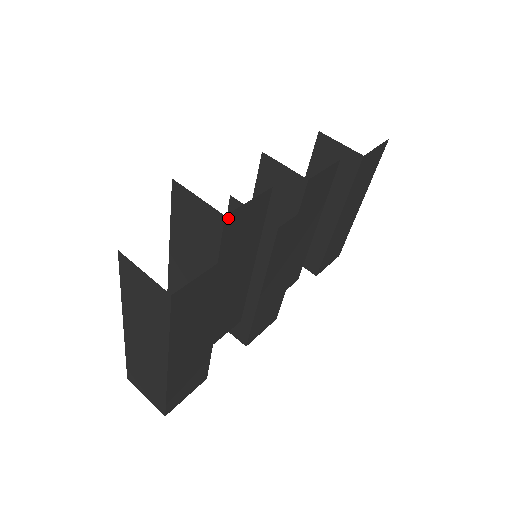
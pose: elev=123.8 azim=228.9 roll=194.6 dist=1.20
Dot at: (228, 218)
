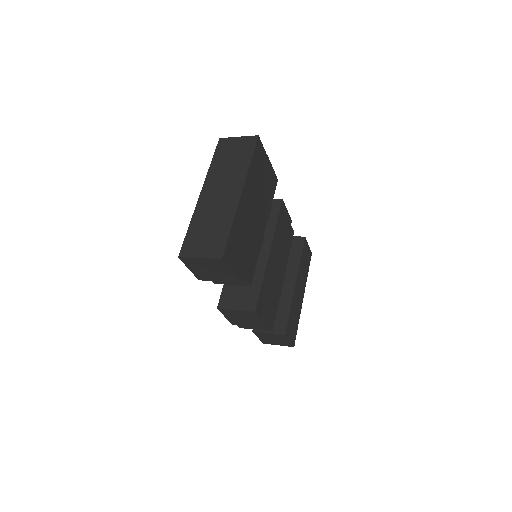
Dot at: occluded
